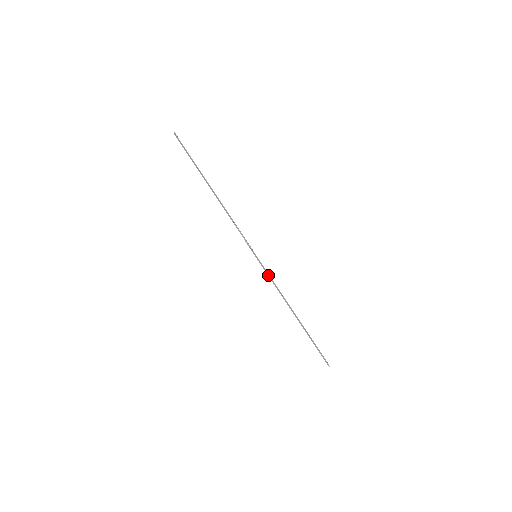
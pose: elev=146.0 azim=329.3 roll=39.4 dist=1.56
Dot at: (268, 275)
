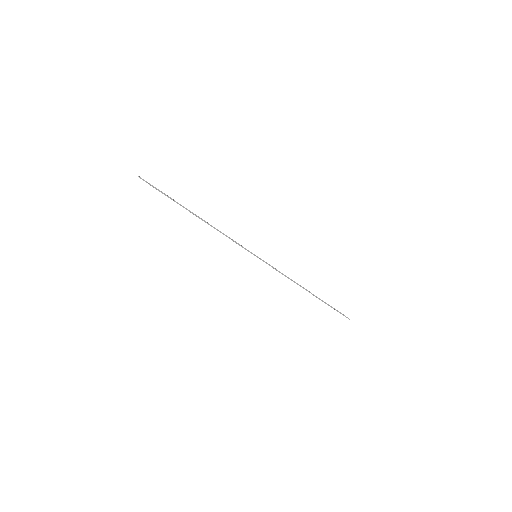
Dot at: (273, 268)
